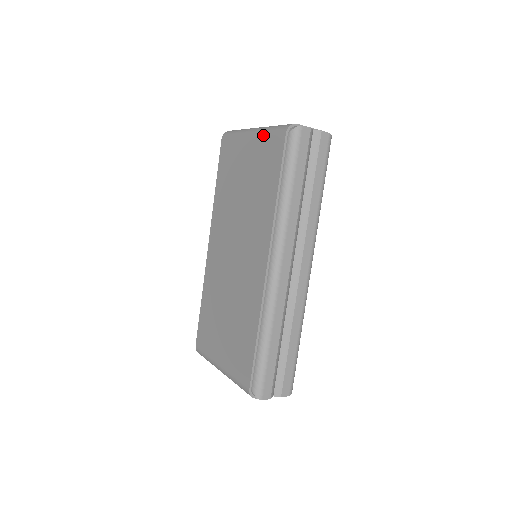
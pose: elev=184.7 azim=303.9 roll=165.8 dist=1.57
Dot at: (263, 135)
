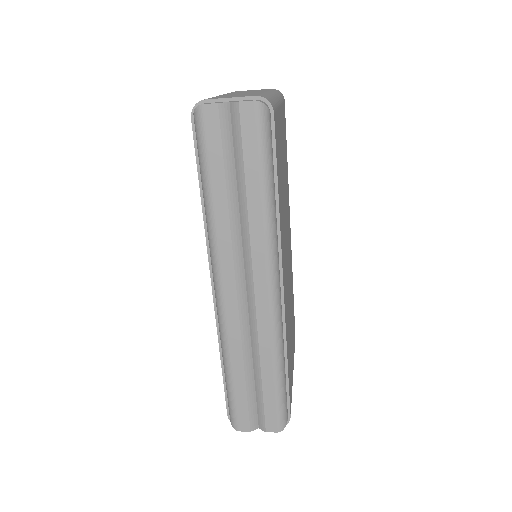
Dot at: occluded
